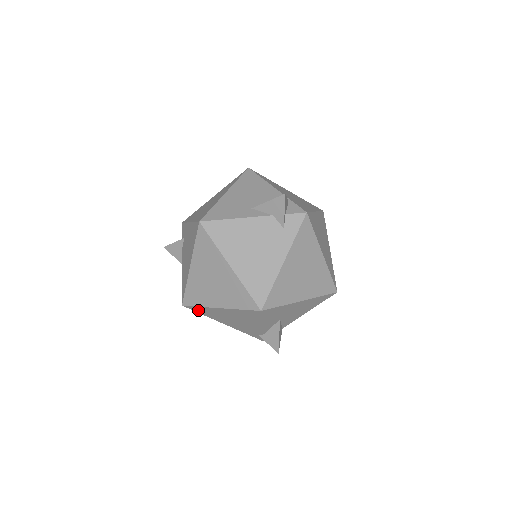
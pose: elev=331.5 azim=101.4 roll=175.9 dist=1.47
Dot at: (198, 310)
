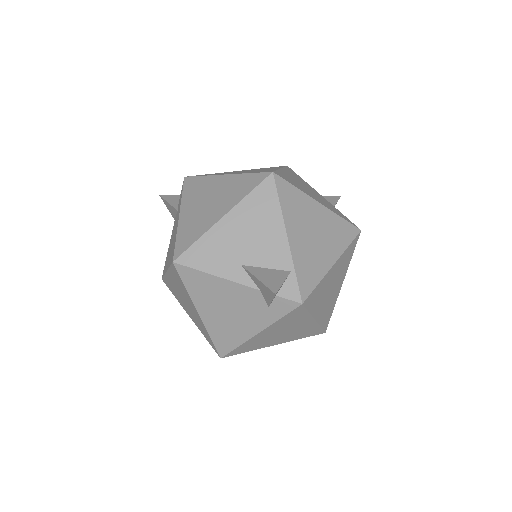
Dot at: occluded
